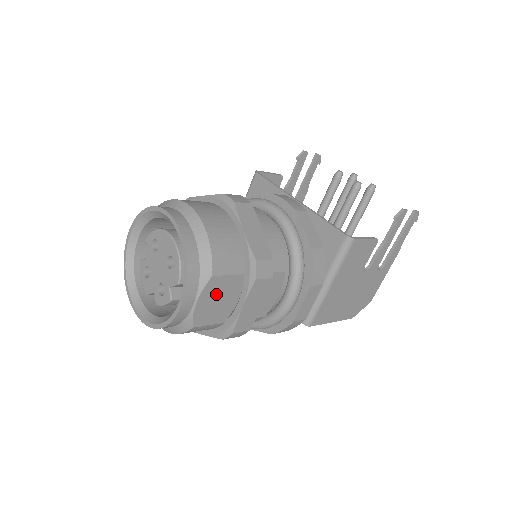
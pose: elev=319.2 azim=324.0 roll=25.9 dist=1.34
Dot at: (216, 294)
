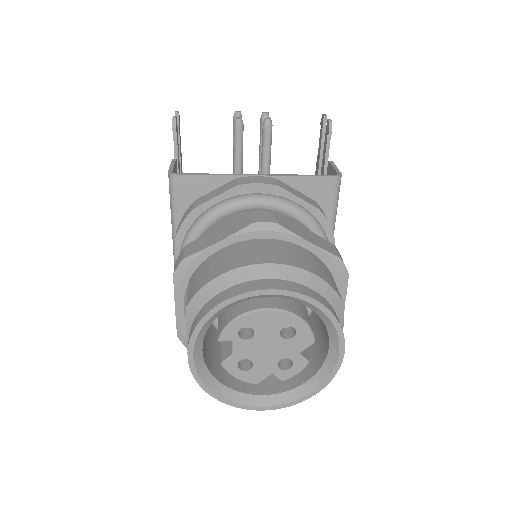
Dot at: occluded
